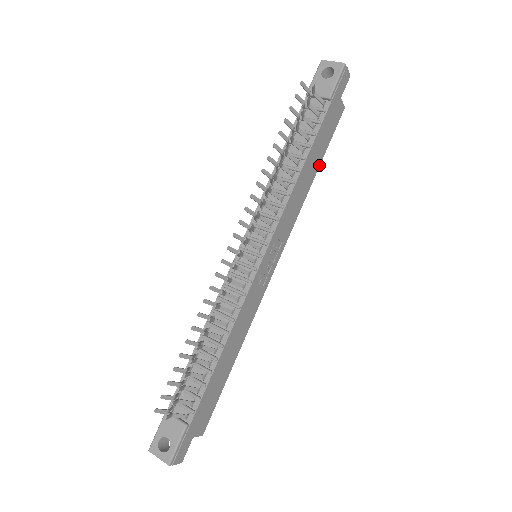
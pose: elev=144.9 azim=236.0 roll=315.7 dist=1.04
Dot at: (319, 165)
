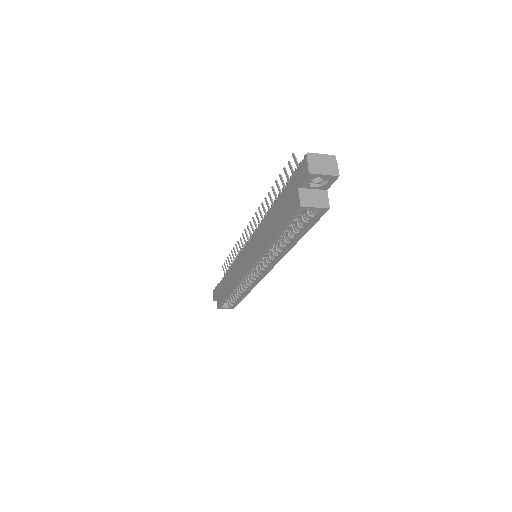
Dot at: (244, 296)
